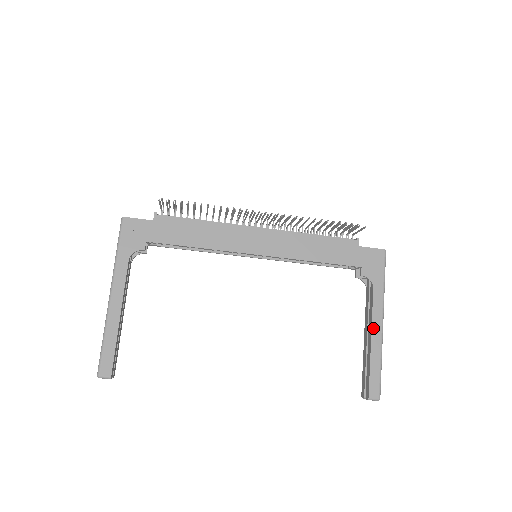
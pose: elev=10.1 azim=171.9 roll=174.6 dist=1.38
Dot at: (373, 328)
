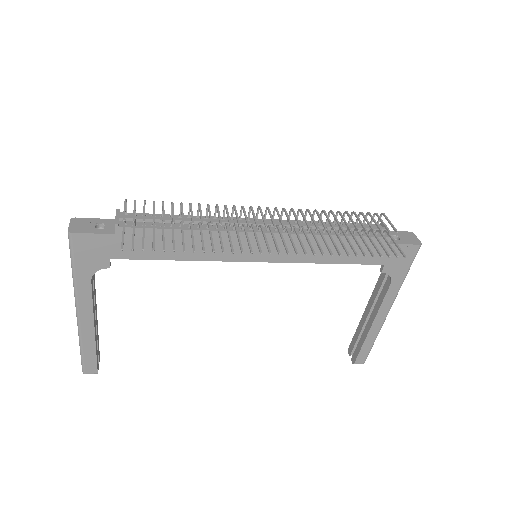
Dot at: (377, 316)
